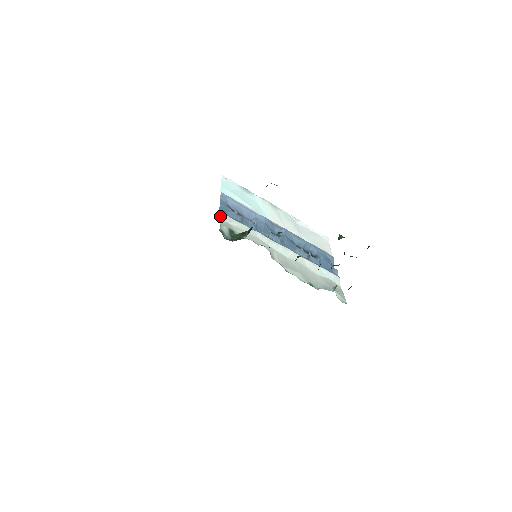
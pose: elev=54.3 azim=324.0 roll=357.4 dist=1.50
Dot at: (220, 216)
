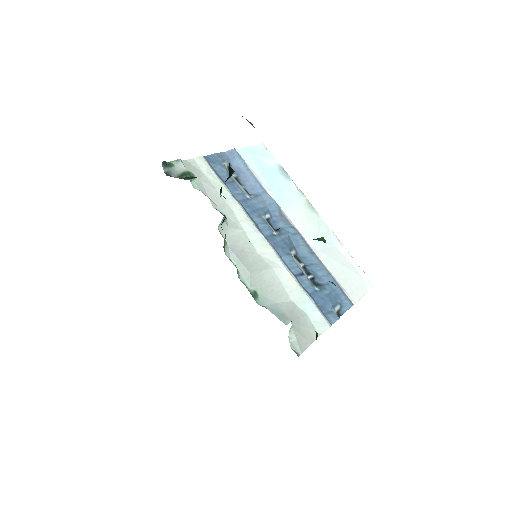
Dot at: (196, 159)
